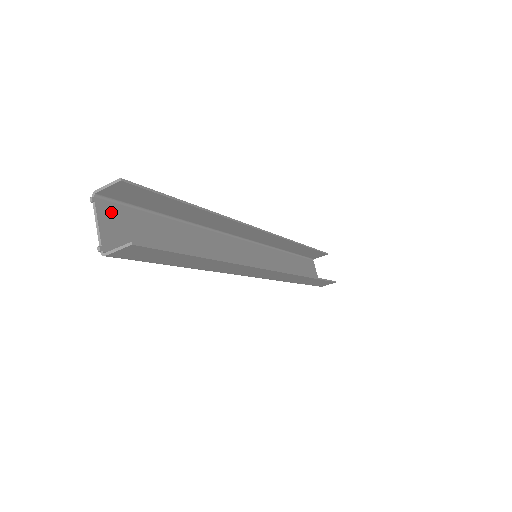
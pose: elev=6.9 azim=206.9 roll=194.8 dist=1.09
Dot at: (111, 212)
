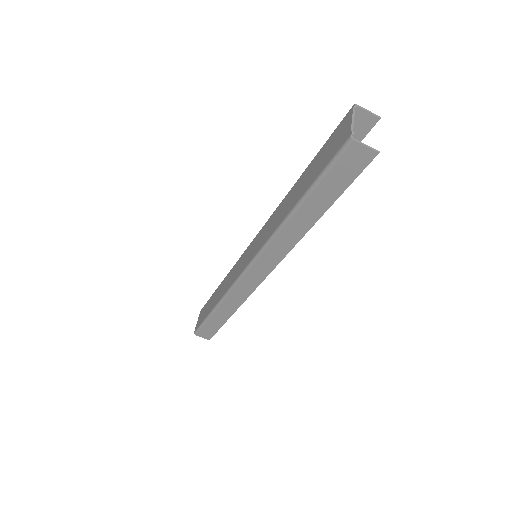
Dot at: (345, 124)
